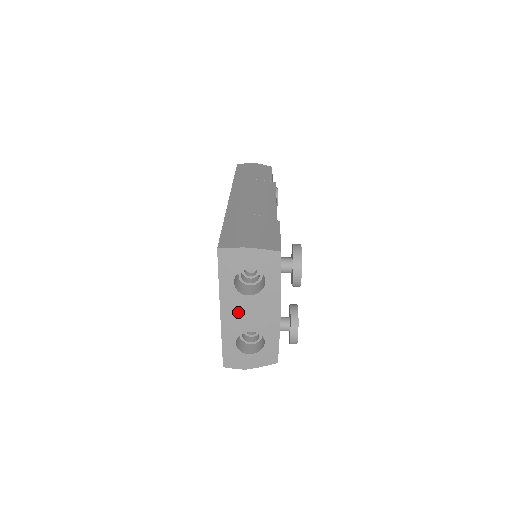
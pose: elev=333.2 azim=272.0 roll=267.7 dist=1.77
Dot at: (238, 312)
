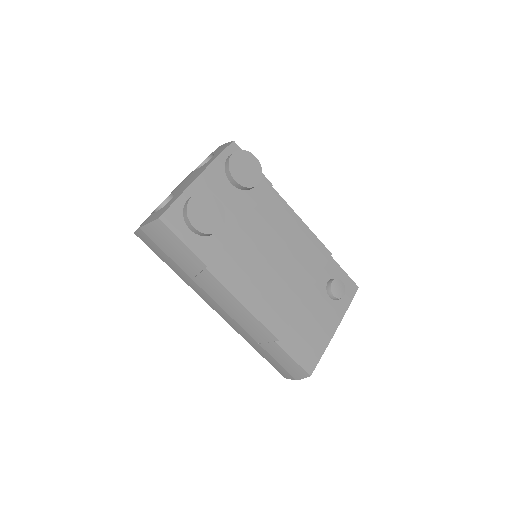
Dot at: occluded
